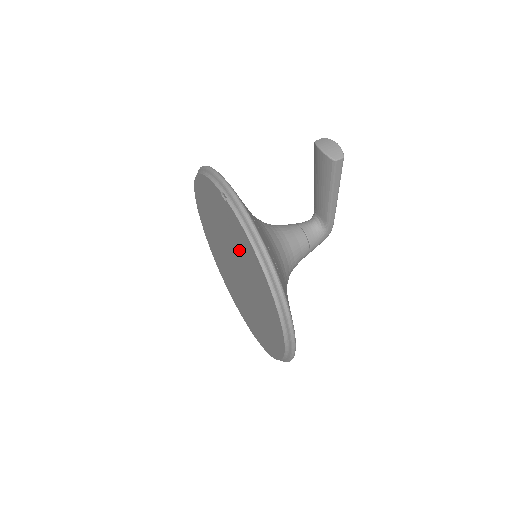
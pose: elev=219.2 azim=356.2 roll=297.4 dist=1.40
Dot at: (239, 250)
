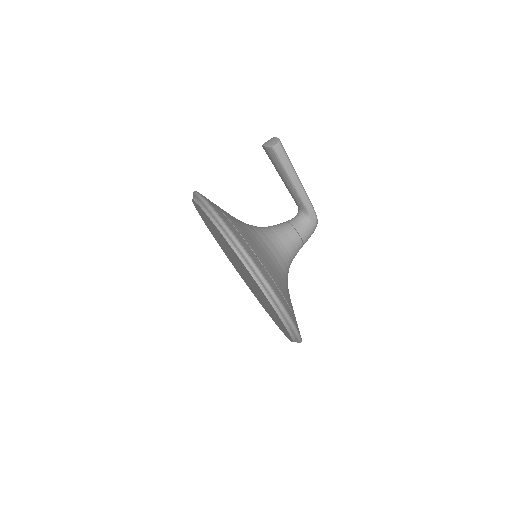
Dot at: (223, 242)
